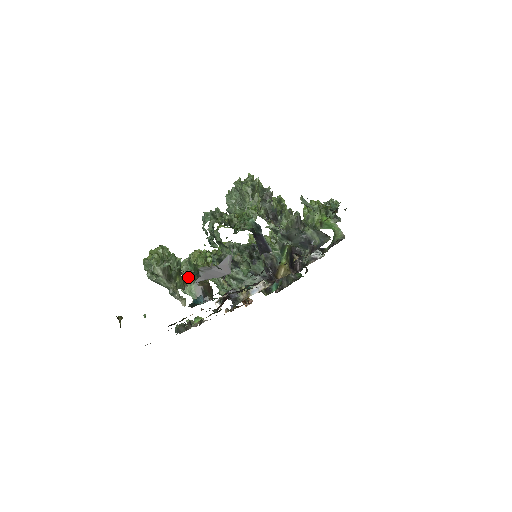
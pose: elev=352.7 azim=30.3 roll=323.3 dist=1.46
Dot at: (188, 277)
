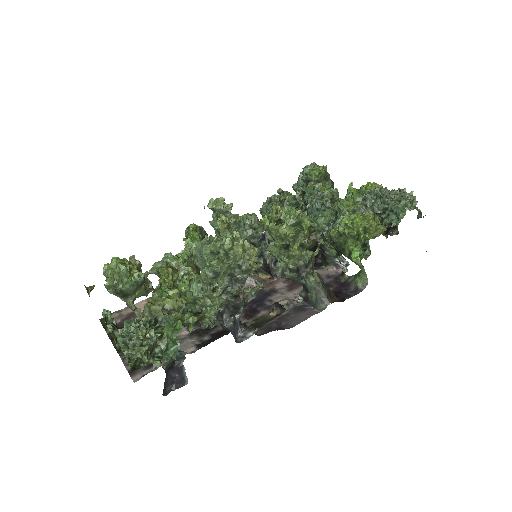
Dot at: occluded
